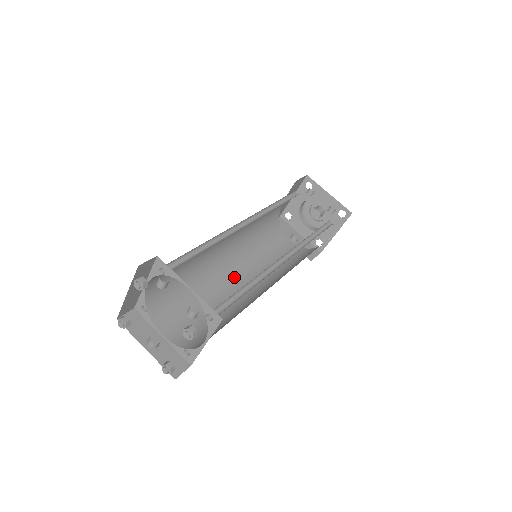
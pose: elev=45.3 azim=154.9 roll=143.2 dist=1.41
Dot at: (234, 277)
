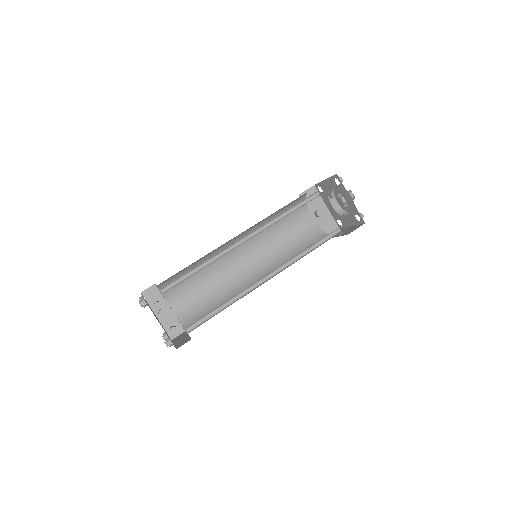
Dot at: (241, 258)
